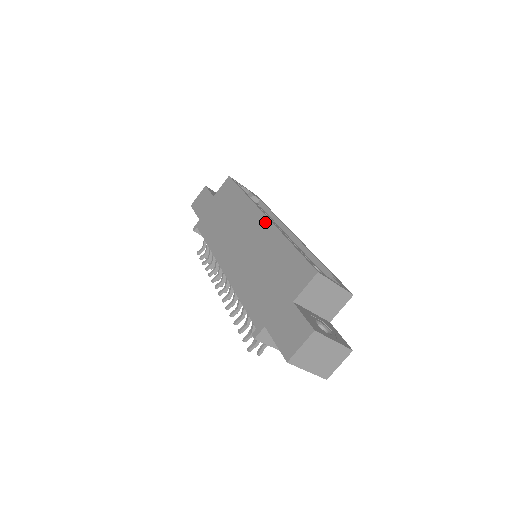
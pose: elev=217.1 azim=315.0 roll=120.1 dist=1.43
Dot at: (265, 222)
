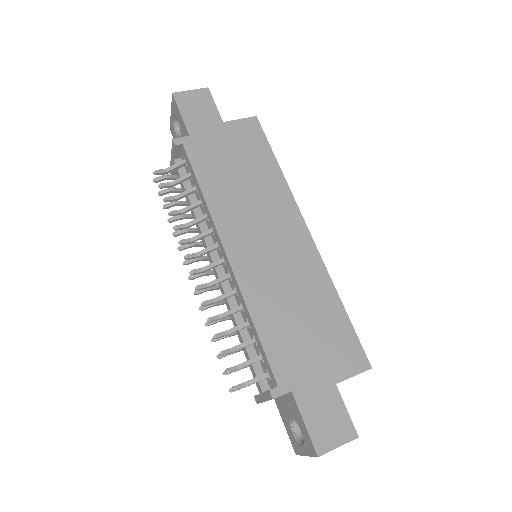
Dot at: (310, 244)
